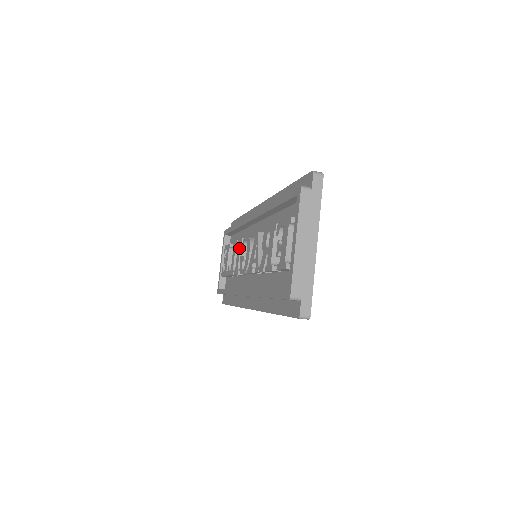
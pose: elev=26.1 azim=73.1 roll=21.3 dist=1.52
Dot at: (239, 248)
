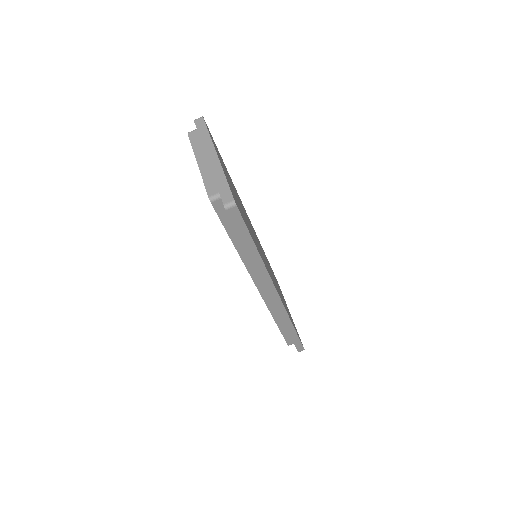
Dot at: occluded
